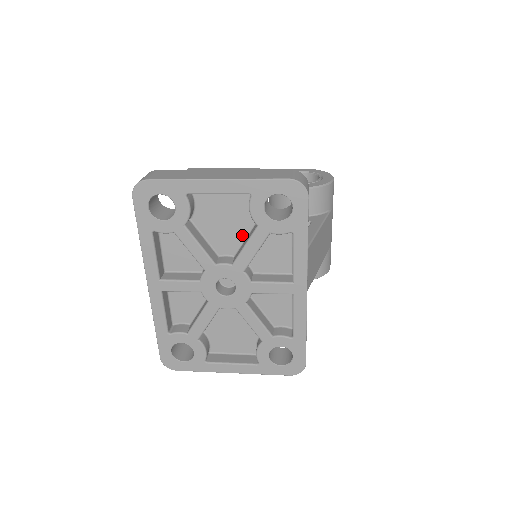
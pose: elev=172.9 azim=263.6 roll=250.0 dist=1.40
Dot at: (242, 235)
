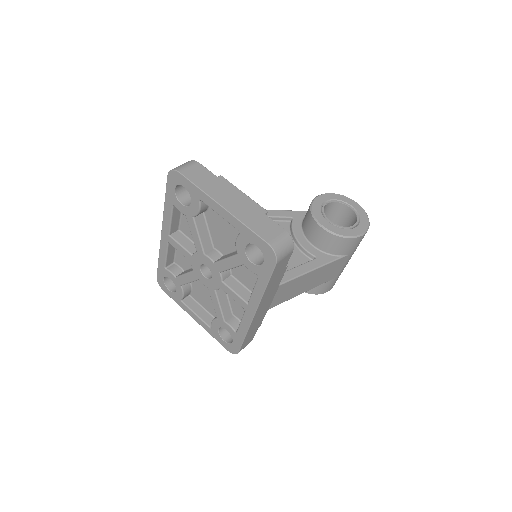
Dot at: (233, 247)
